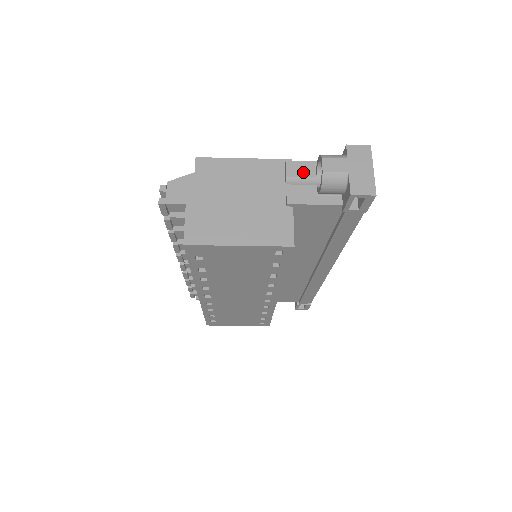
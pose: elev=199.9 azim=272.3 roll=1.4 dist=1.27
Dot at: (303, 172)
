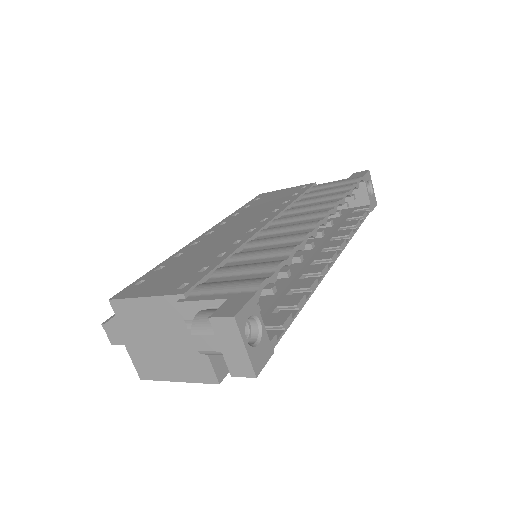
Dot at: occluded
